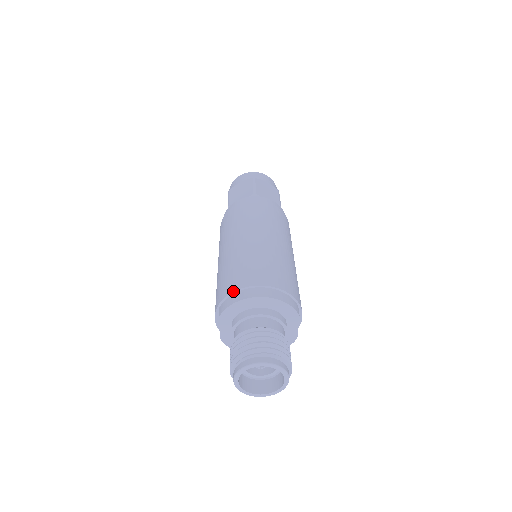
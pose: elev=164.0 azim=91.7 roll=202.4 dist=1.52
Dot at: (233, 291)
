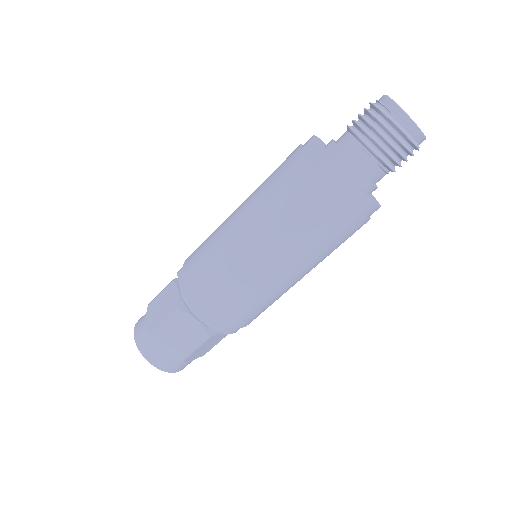
Dot at: occluded
